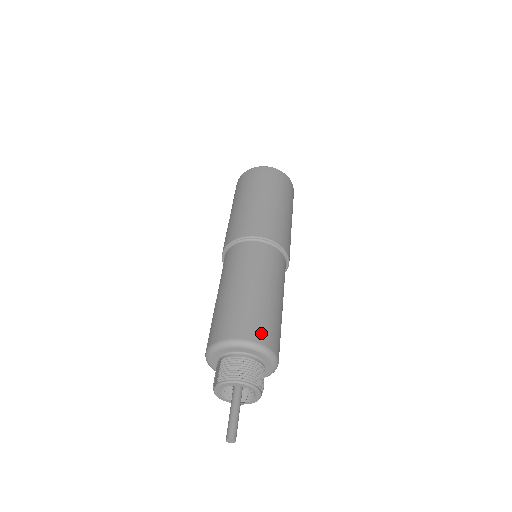
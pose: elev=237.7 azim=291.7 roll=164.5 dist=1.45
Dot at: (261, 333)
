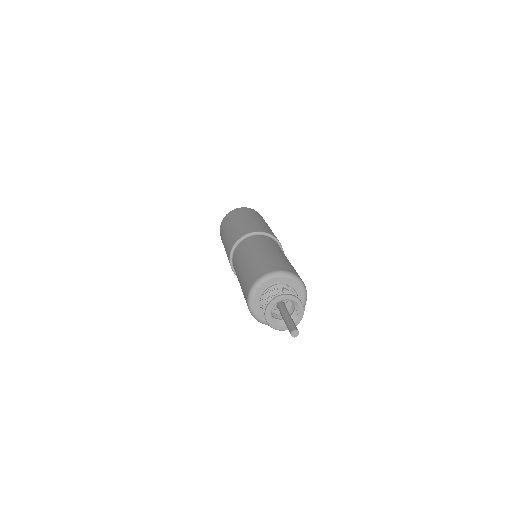
Dot at: (264, 270)
